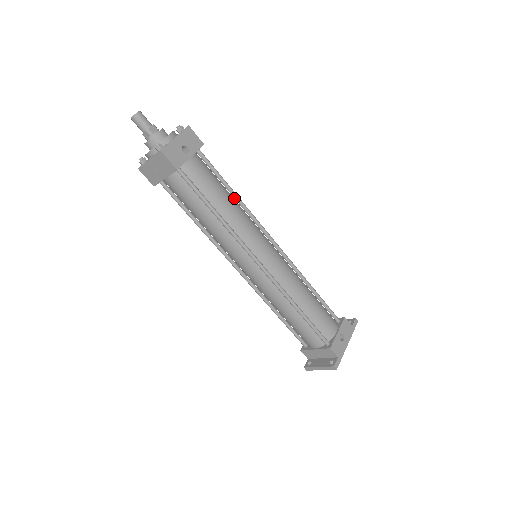
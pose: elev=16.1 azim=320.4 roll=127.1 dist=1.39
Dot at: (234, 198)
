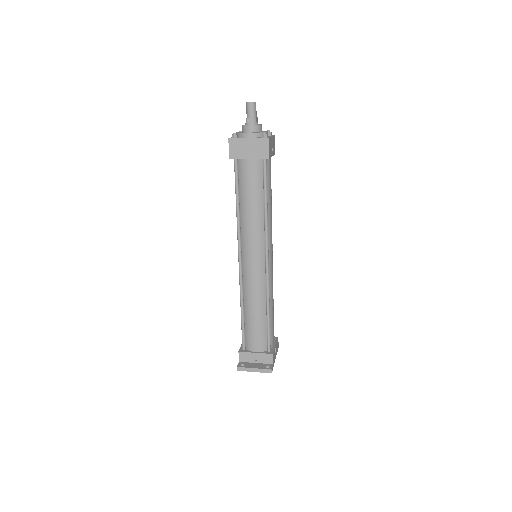
Dot at: occluded
